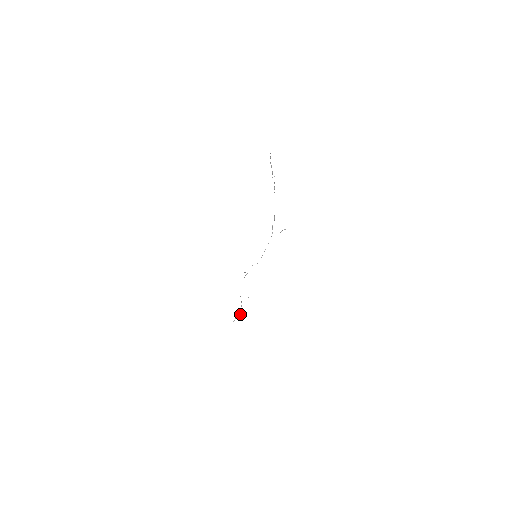
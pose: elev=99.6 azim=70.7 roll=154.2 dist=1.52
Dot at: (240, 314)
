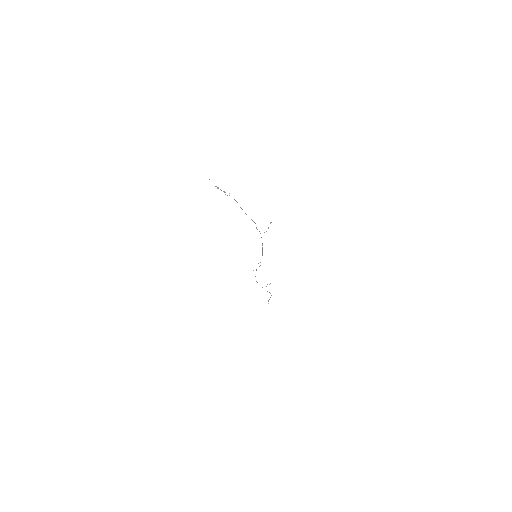
Dot at: occluded
